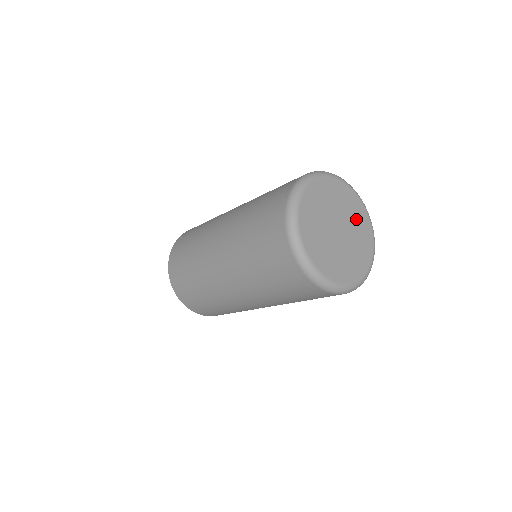
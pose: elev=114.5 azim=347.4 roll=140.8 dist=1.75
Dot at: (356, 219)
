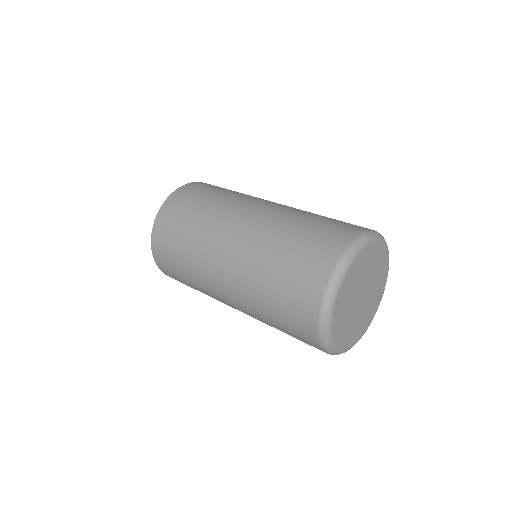
Dot at: (371, 305)
